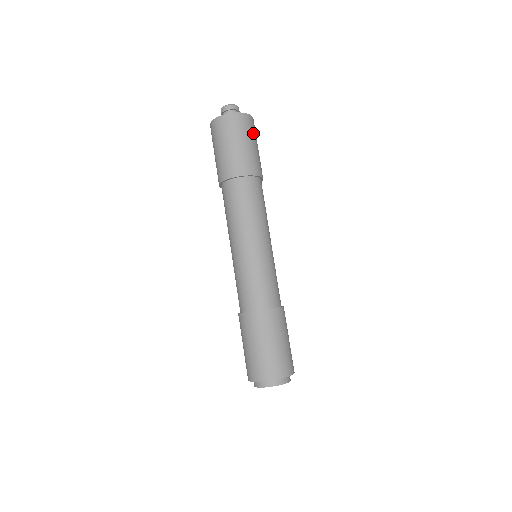
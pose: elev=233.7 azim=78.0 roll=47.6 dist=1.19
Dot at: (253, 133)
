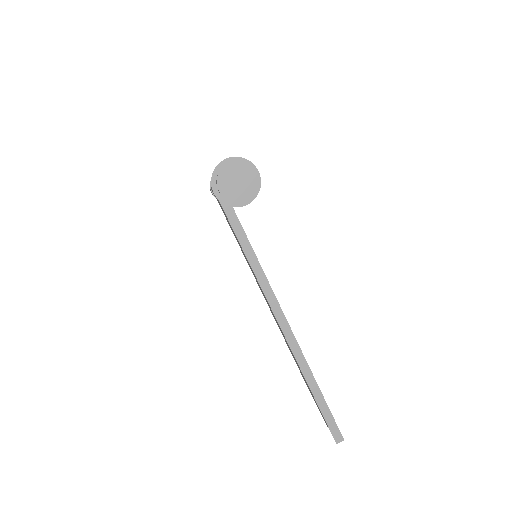
Dot at: occluded
